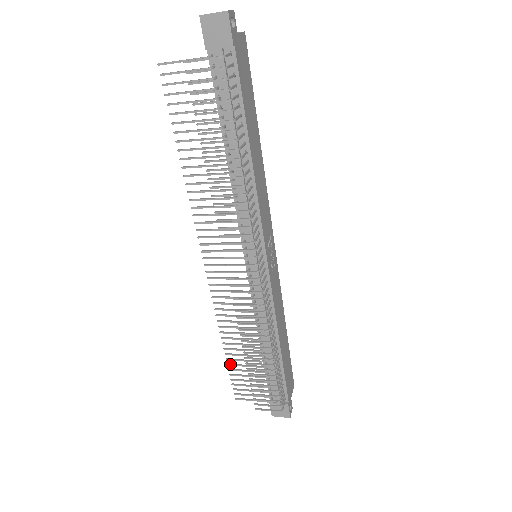
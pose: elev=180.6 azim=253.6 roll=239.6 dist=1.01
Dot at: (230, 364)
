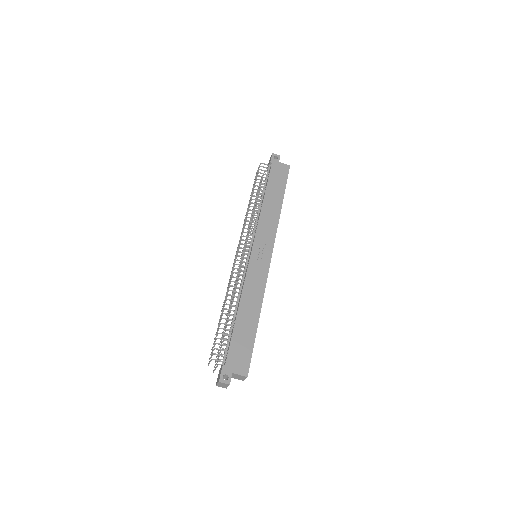
Dot at: (222, 337)
